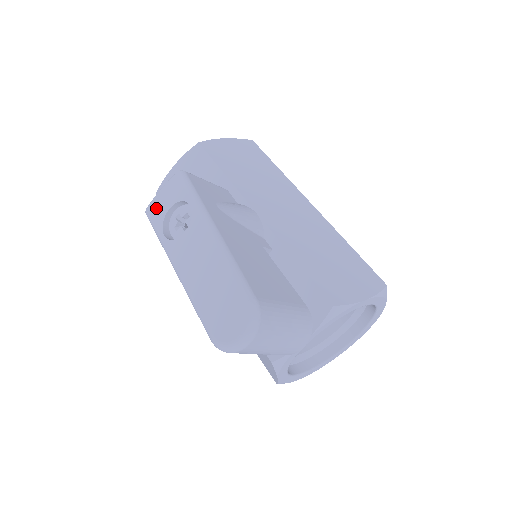
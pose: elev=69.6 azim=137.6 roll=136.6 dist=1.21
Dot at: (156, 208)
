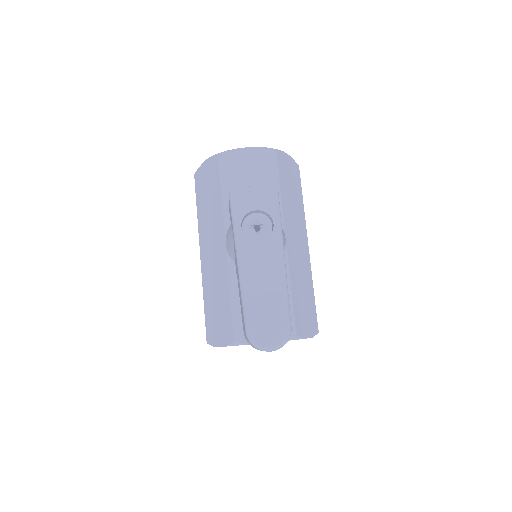
Dot at: (243, 199)
